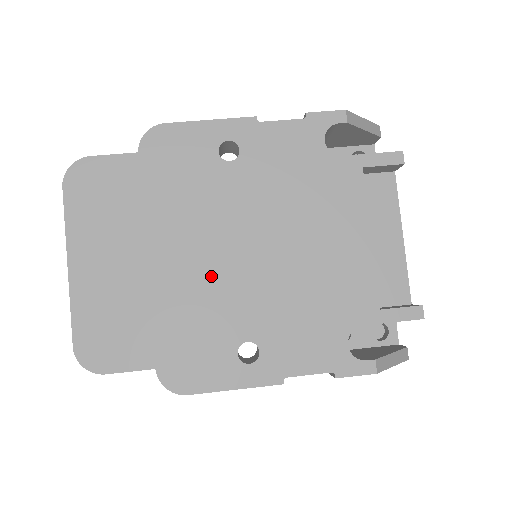
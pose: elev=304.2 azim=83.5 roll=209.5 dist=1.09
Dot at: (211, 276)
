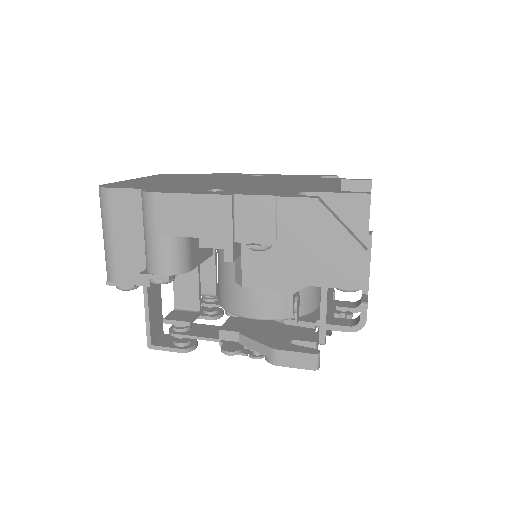
Dot at: (214, 183)
